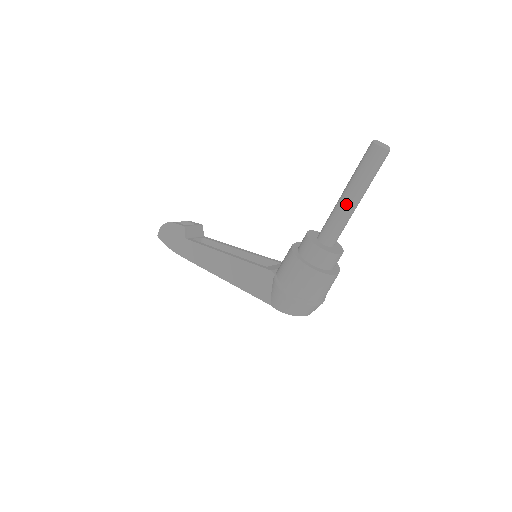
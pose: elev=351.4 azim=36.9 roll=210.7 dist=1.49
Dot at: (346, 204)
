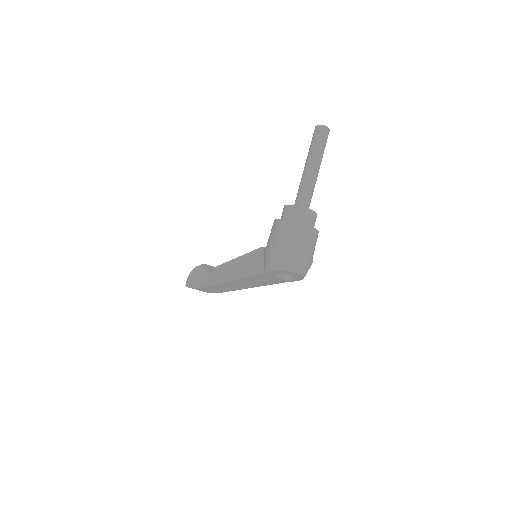
Dot at: (306, 171)
